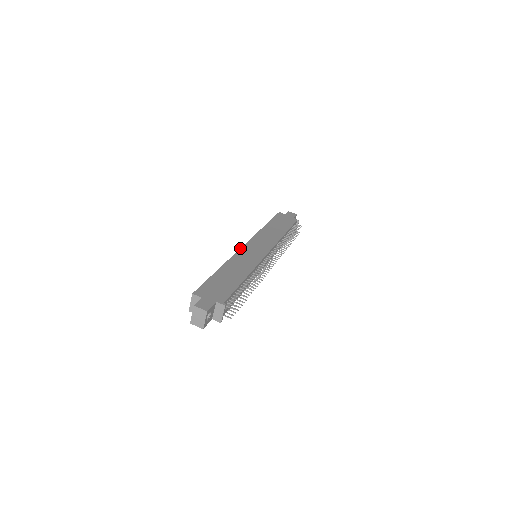
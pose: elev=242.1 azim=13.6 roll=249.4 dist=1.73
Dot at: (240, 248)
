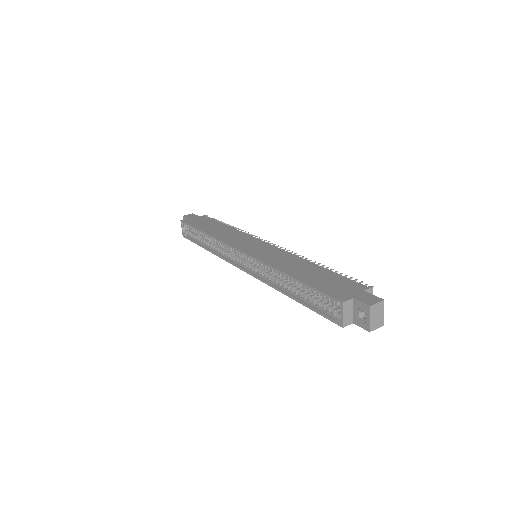
Dot at: (249, 255)
